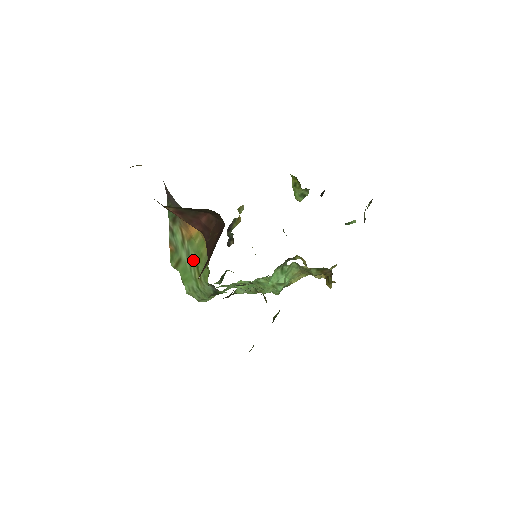
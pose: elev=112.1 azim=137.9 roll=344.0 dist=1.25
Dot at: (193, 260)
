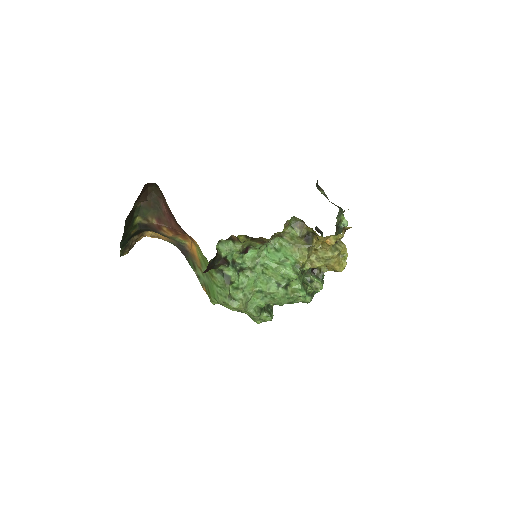
Dot at: (207, 273)
